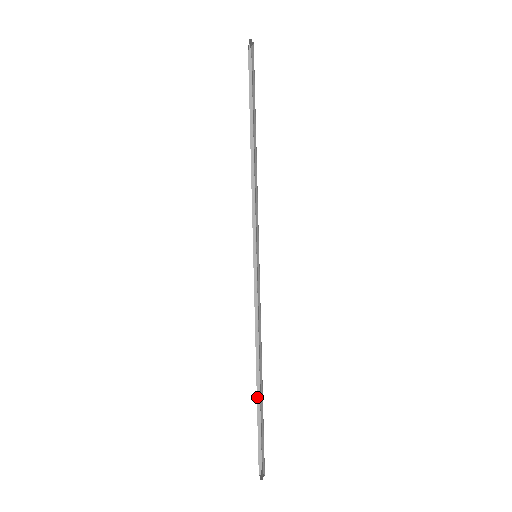
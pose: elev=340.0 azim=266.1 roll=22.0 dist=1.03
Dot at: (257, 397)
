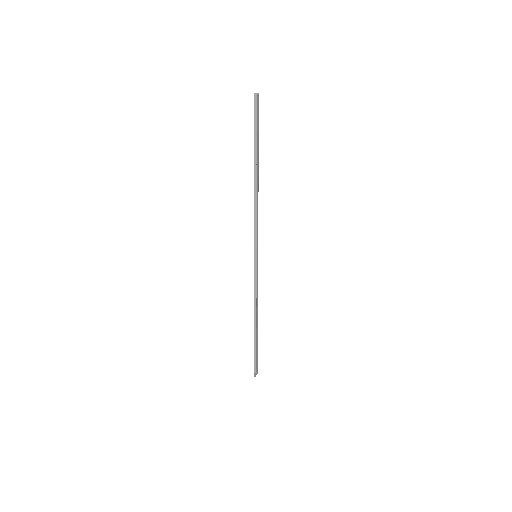
Dot at: (254, 336)
